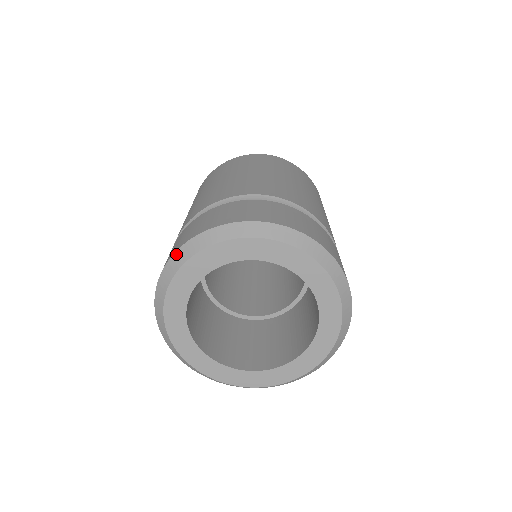
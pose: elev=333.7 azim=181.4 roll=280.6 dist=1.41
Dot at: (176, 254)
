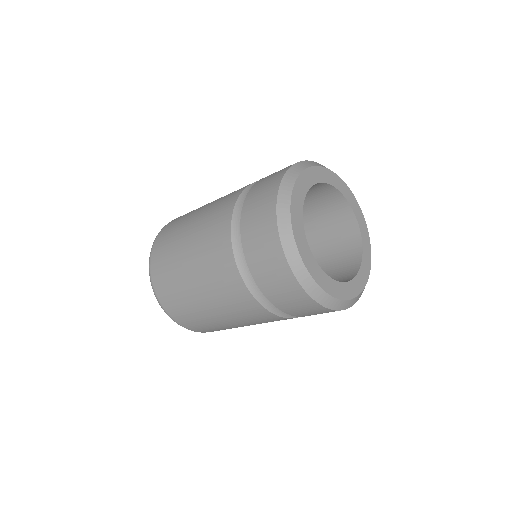
Dot at: (279, 214)
